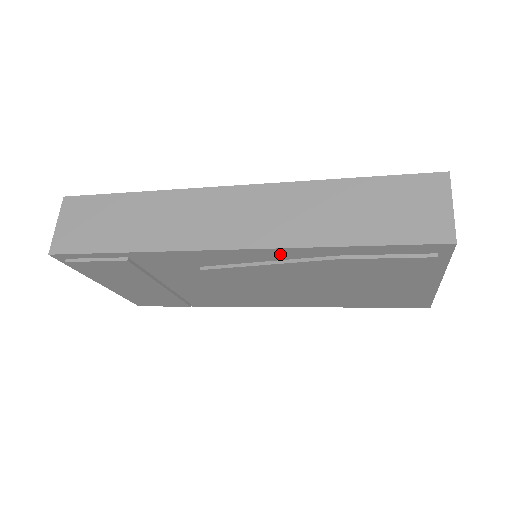
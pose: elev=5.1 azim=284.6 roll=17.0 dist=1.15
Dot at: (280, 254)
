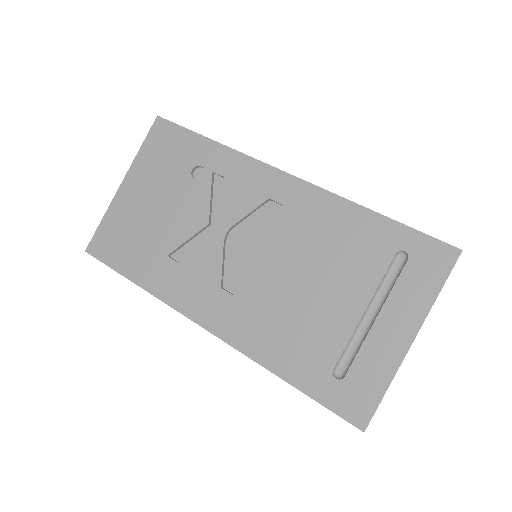
Dot at: occluded
